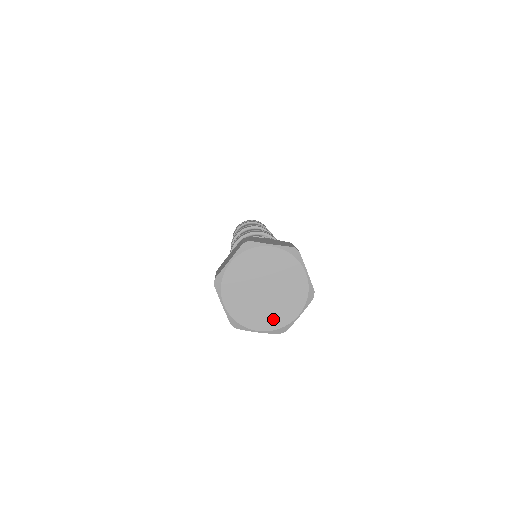
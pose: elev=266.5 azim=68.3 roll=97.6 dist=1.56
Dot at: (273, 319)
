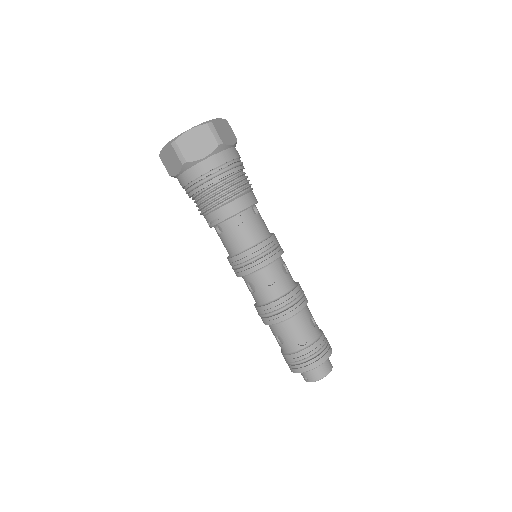
Dot at: occluded
